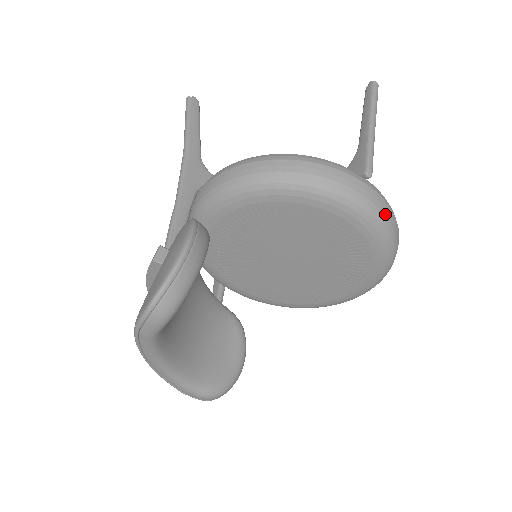
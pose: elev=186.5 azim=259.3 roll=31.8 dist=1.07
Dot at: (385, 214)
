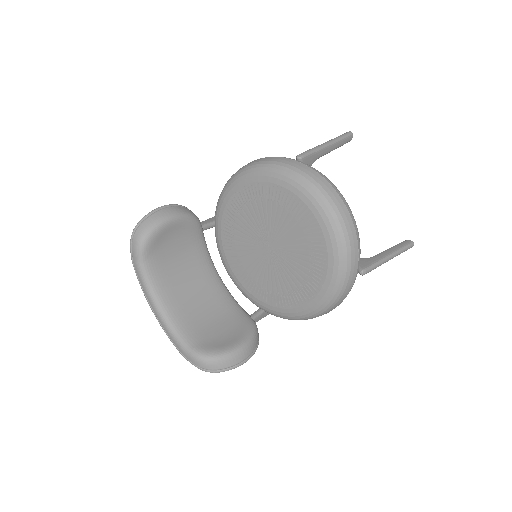
Dot at: (307, 173)
